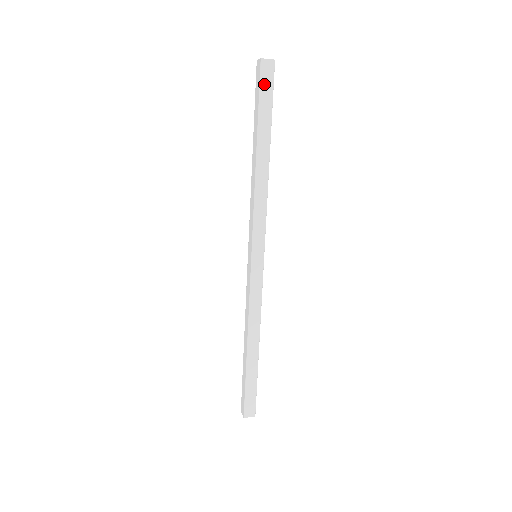
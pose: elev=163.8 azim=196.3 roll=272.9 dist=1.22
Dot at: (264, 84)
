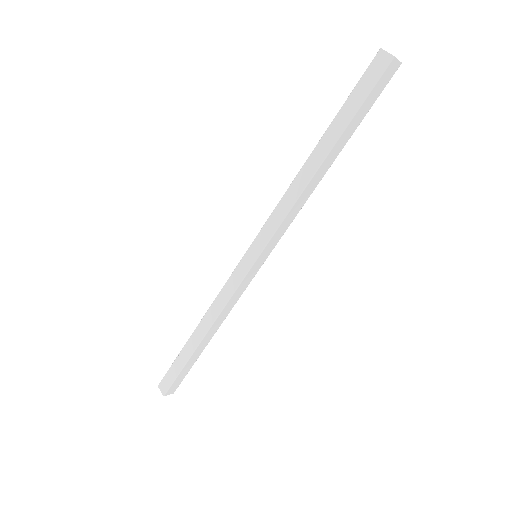
Dot at: (366, 79)
